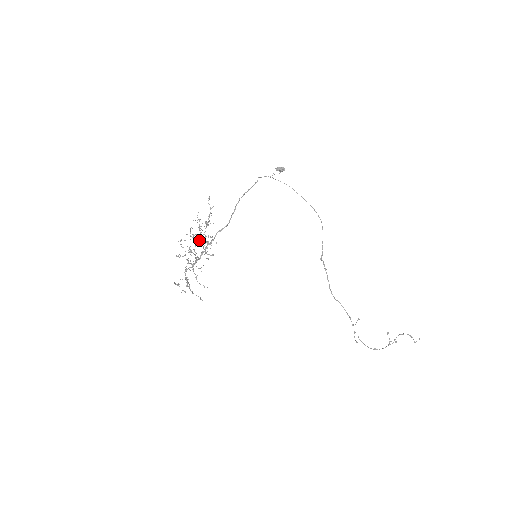
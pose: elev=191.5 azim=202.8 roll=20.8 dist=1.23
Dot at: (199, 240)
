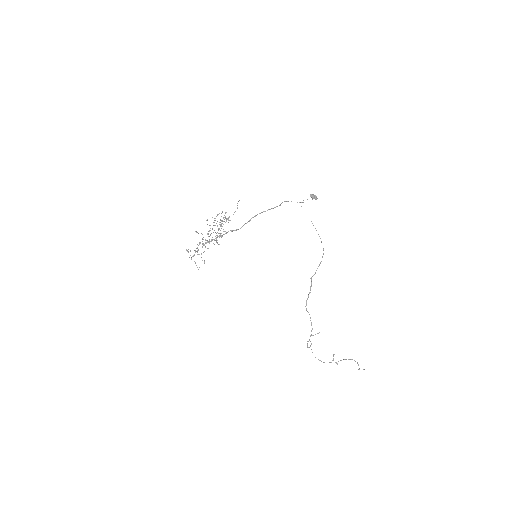
Dot at: occluded
